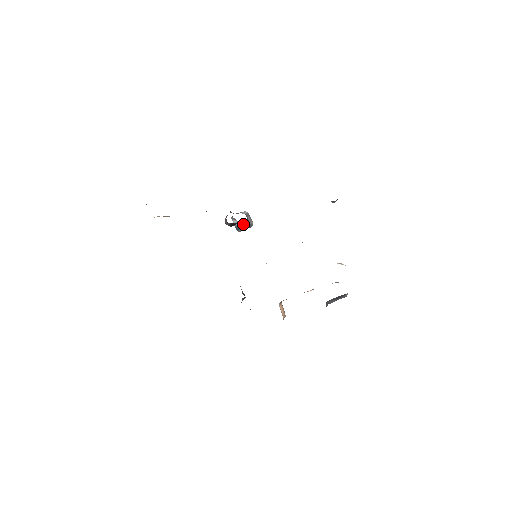
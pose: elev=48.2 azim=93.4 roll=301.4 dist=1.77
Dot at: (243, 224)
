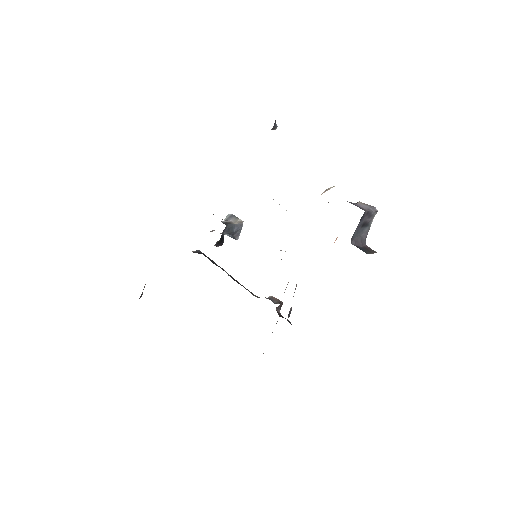
Dot at: (229, 233)
